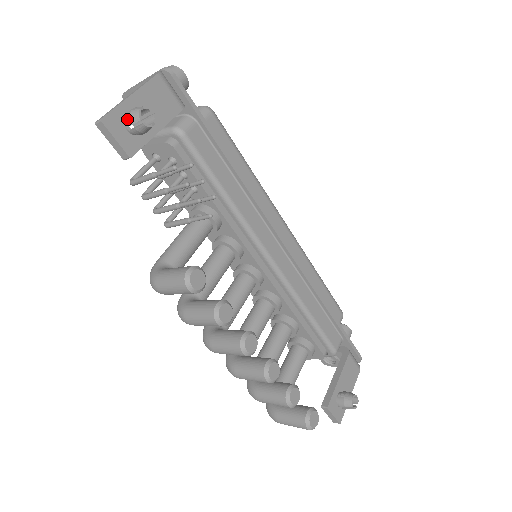
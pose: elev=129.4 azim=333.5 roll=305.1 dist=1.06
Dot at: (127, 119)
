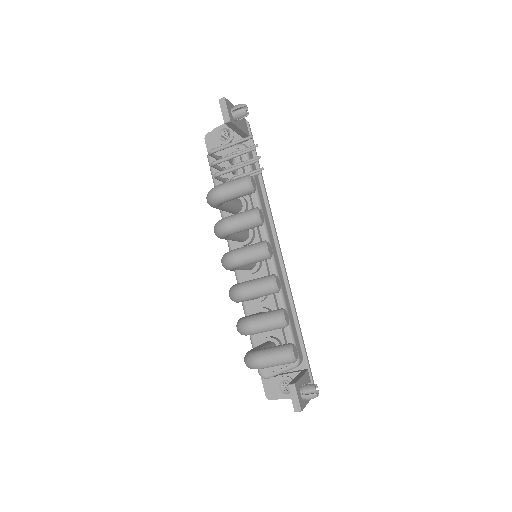
Dot at: (235, 106)
